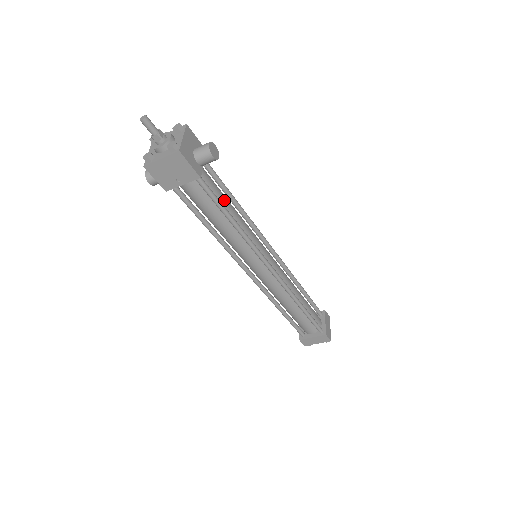
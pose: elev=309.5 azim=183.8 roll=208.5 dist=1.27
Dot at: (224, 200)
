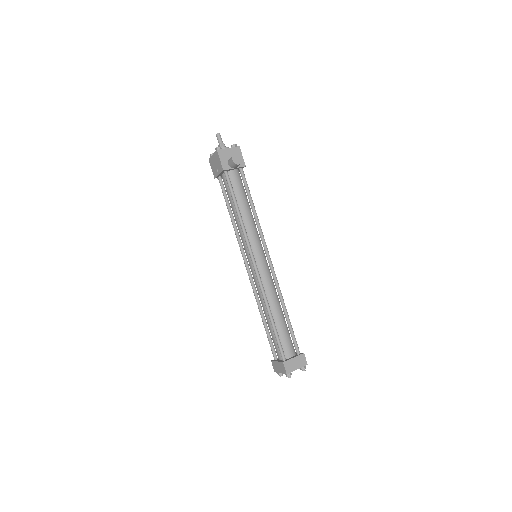
Dot at: (241, 198)
